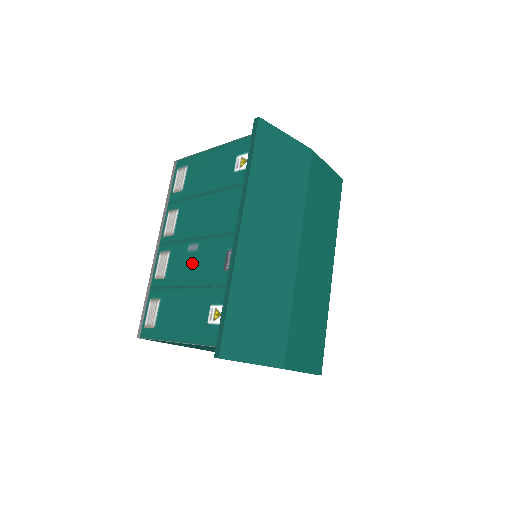
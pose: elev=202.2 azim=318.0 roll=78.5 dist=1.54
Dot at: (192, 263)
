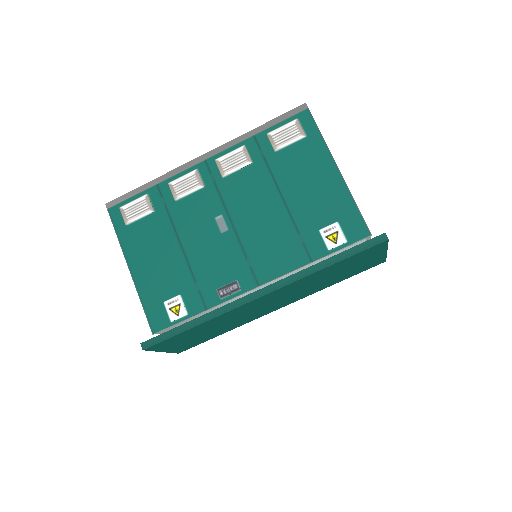
Dot at: (206, 235)
